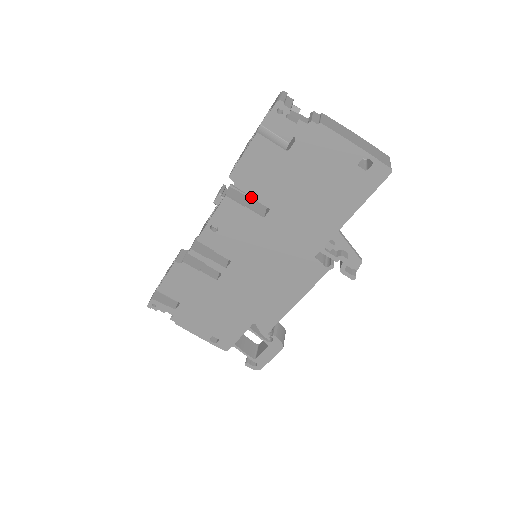
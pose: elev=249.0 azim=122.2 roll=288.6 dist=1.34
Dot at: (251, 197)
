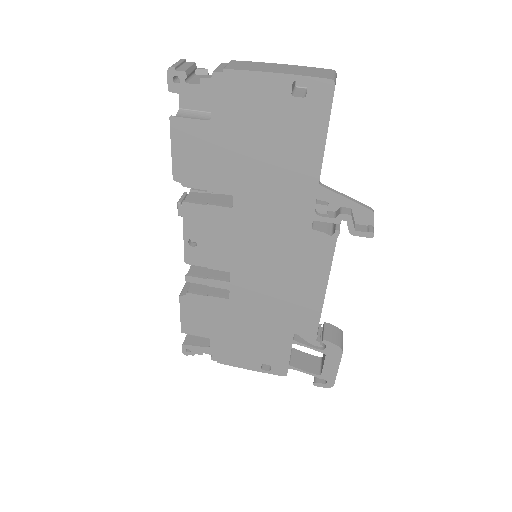
Dot at: (217, 193)
